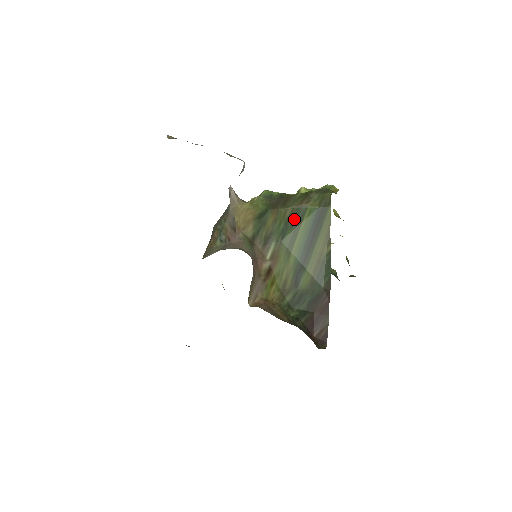
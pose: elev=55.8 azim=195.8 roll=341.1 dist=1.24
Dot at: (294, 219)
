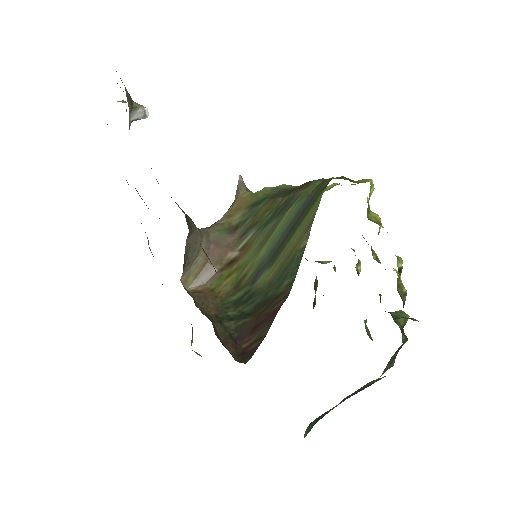
Dot at: (283, 208)
